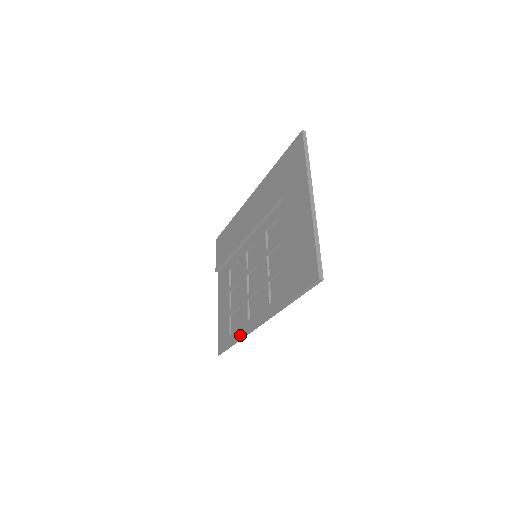
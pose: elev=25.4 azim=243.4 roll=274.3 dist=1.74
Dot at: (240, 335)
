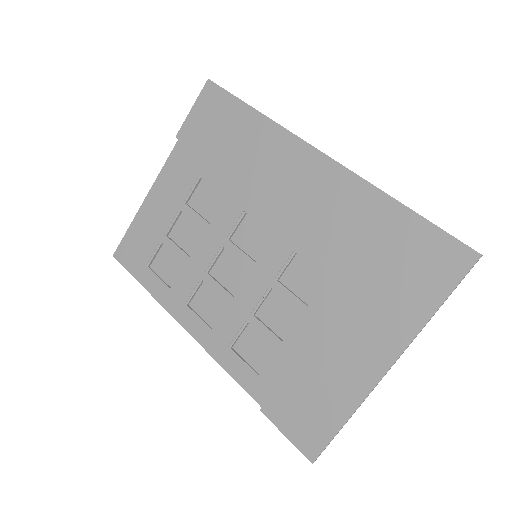
Dot at: (164, 299)
